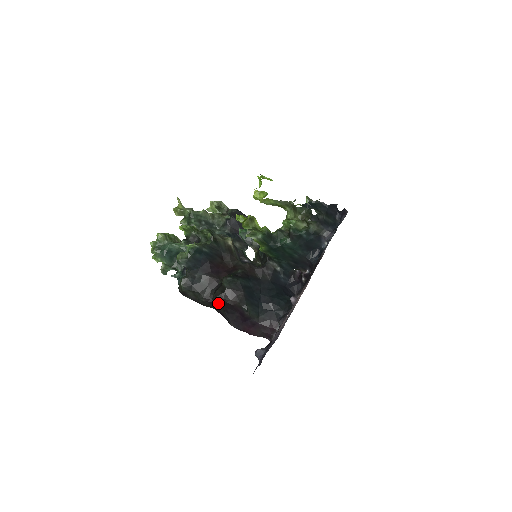
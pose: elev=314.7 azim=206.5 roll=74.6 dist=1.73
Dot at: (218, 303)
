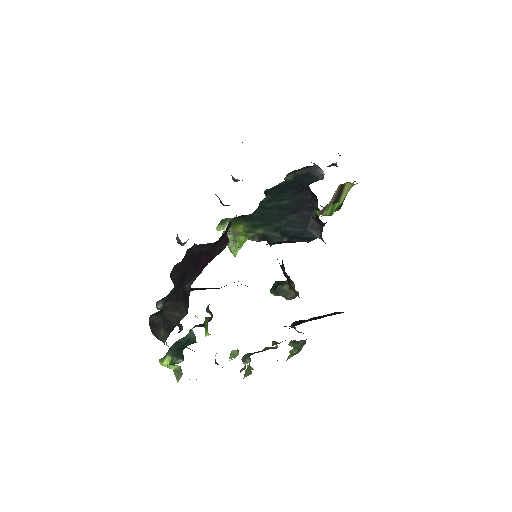
Dot at: (177, 287)
